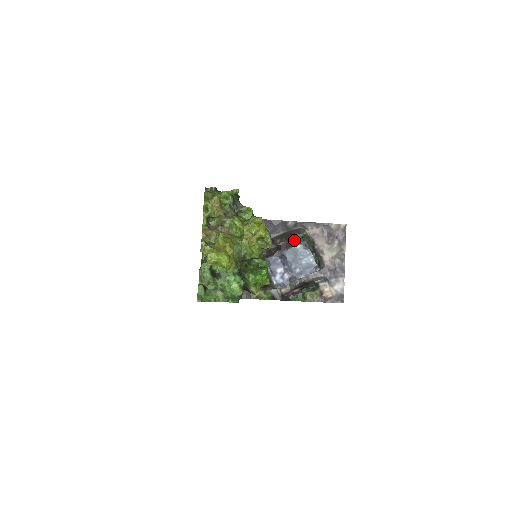
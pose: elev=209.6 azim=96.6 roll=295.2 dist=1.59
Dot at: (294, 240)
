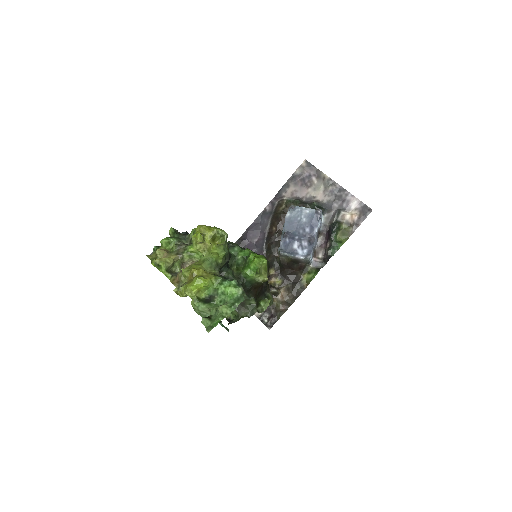
Dot at: (283, 215)
